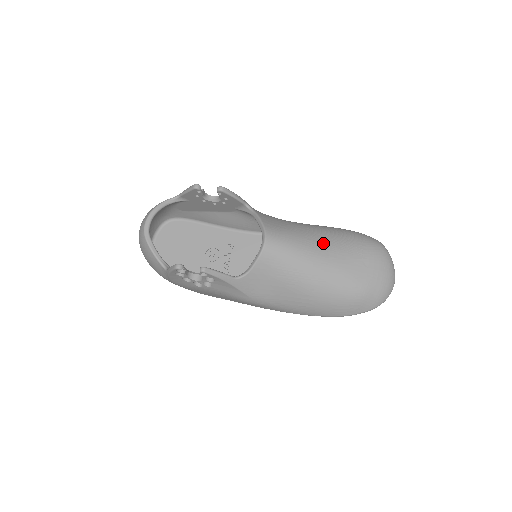
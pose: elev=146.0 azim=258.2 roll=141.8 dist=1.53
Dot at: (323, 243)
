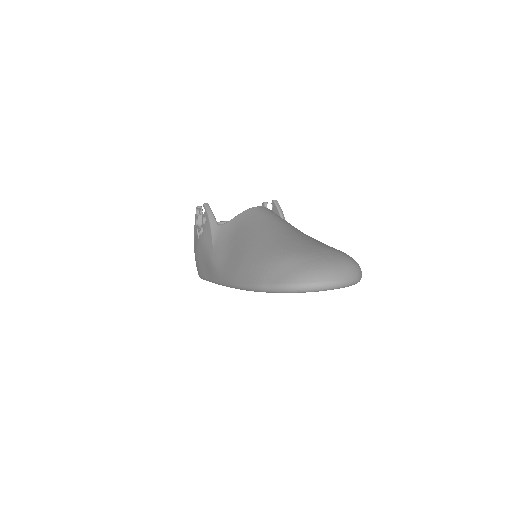
Dot at: (300, 231)
